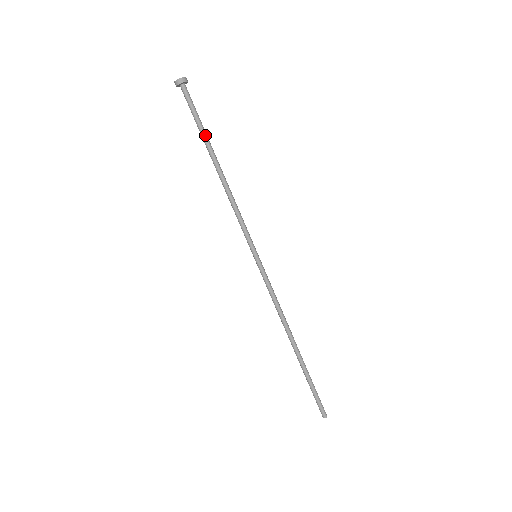
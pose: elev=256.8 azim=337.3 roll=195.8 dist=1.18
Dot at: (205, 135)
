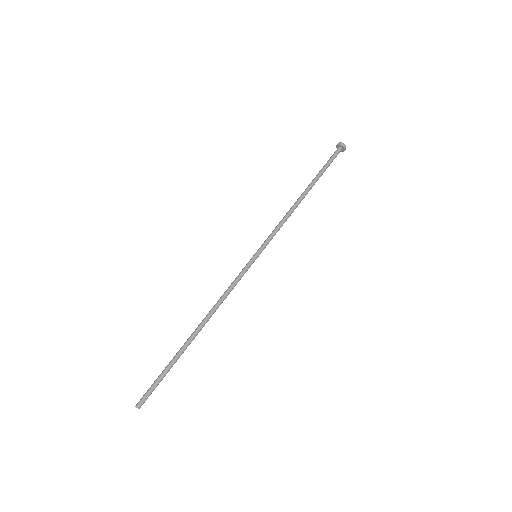
Dot at: occluded
